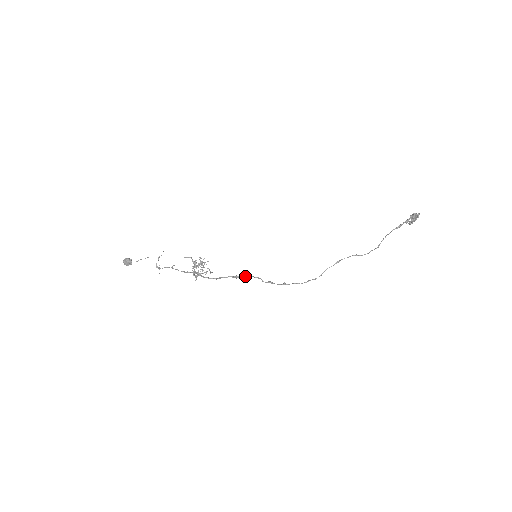
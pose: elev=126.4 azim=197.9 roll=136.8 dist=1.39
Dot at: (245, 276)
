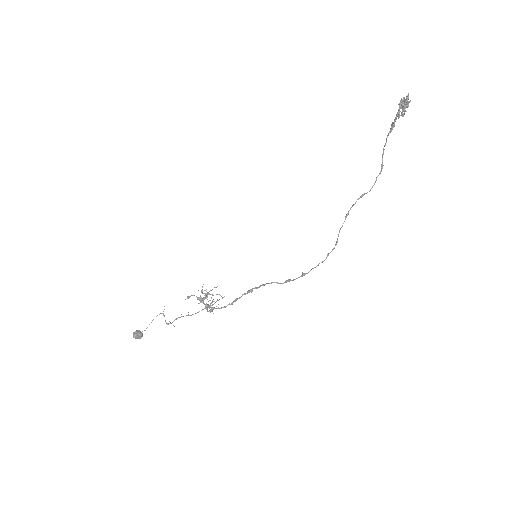
Dot at: (258, 287)
